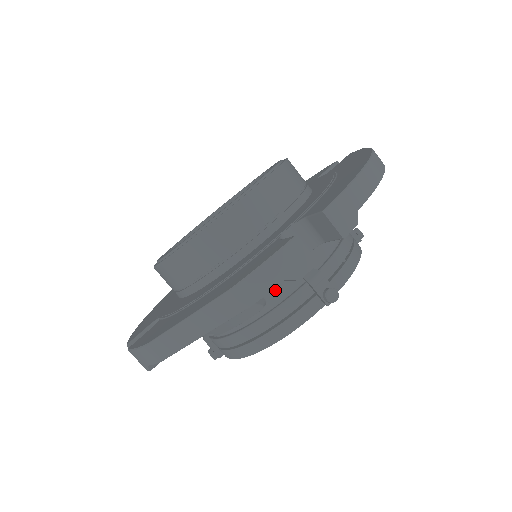
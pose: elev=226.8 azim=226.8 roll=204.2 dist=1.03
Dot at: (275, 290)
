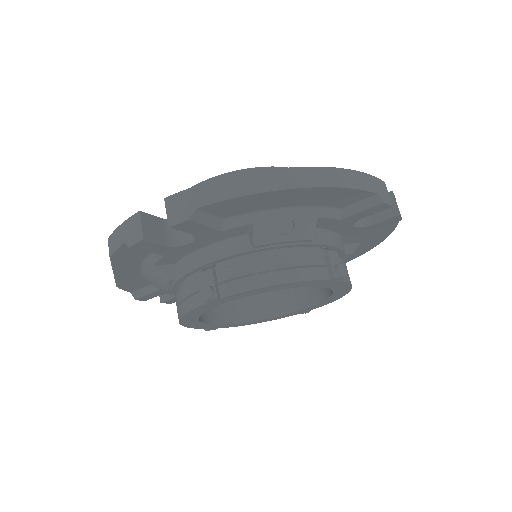
Dot at: (183, 269)
